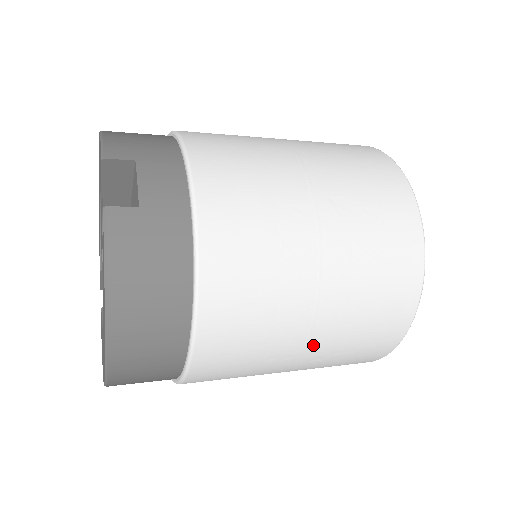
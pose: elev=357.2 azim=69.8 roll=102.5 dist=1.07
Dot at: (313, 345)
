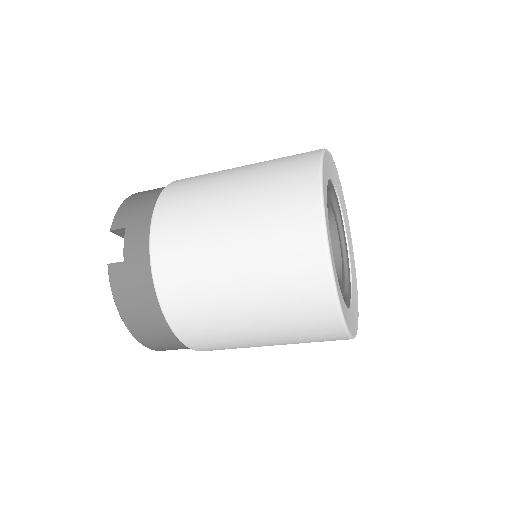
Dot at: (263, 335)
